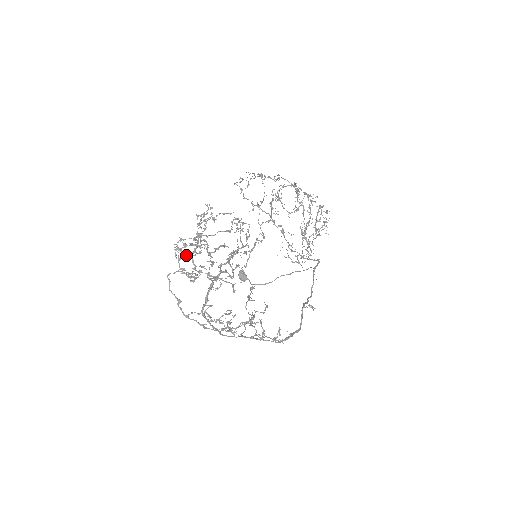
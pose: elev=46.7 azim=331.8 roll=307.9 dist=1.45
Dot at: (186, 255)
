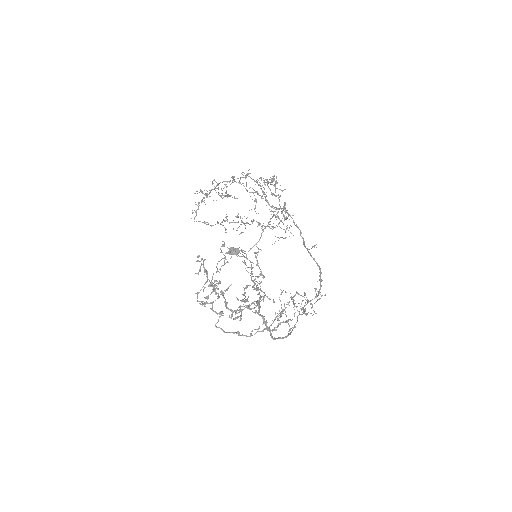
Dot at: (213, 302)
